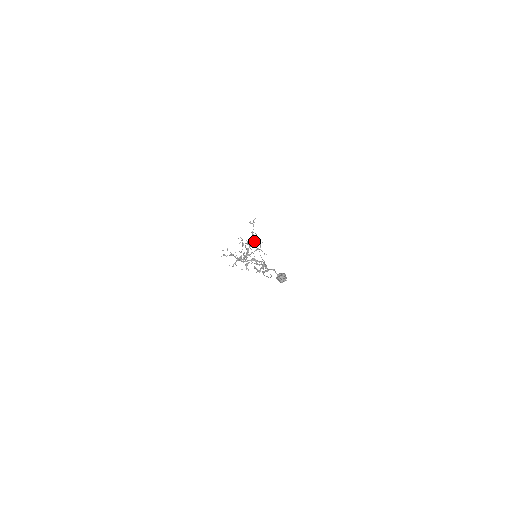
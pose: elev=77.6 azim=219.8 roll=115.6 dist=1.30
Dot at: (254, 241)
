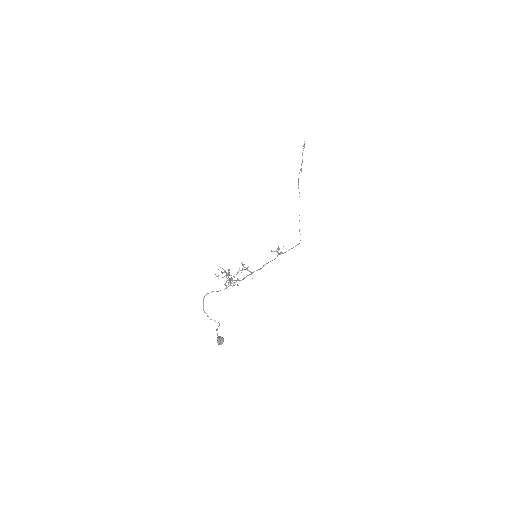
Dot at: (228, 270)
